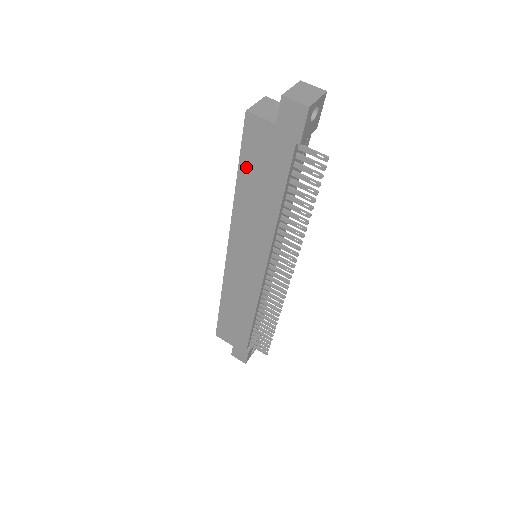
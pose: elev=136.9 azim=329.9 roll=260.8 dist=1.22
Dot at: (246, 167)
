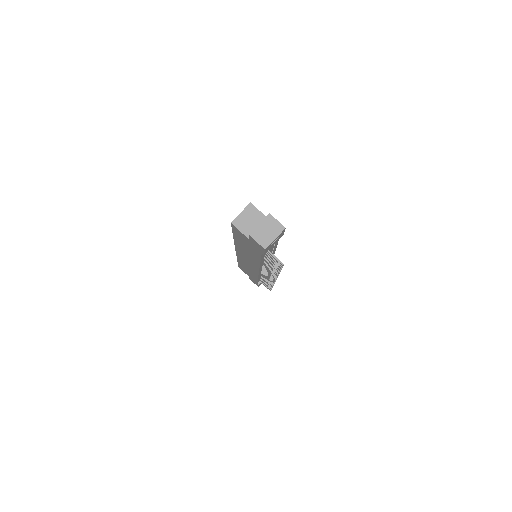
Dot at: (237, 237)
